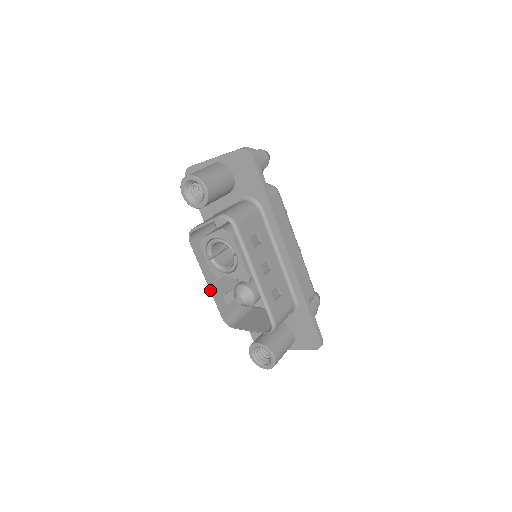
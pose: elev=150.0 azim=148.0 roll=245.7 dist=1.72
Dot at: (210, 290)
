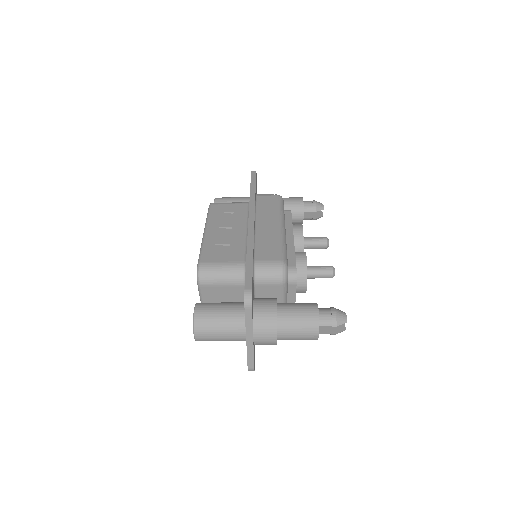
Dot at: occluded
